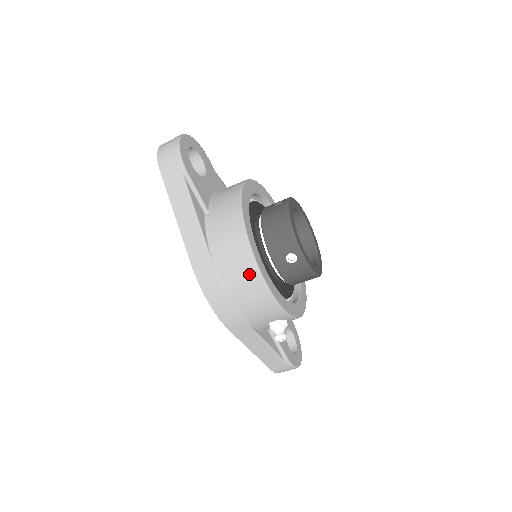
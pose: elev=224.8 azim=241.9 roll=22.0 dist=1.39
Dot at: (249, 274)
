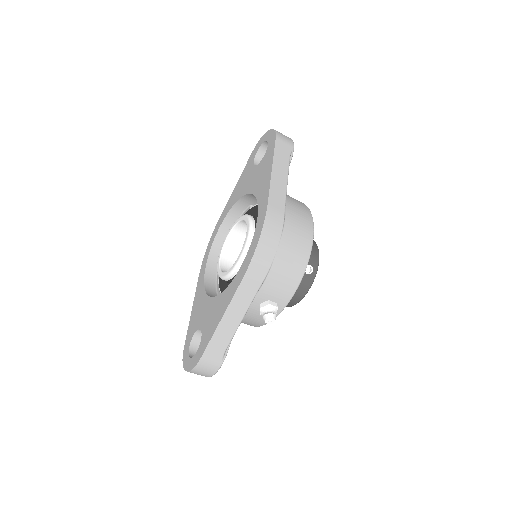
Dot at: (304, 247)
